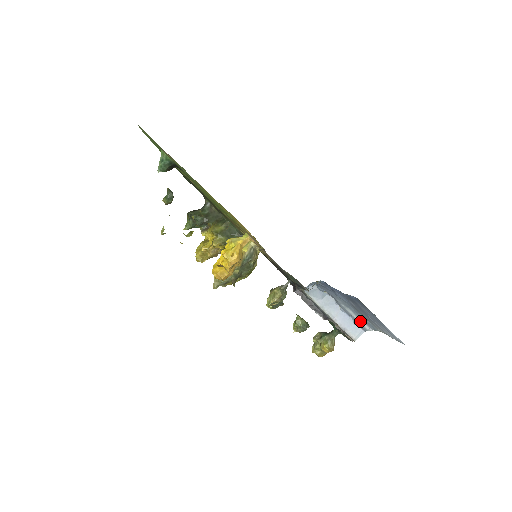
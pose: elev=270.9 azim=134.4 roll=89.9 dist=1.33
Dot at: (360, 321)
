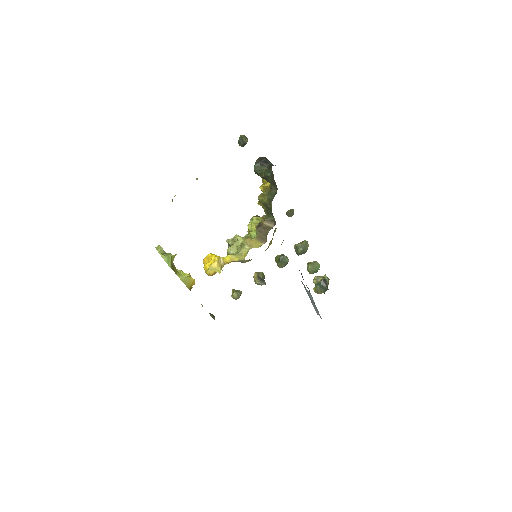
Dot at: occluded
